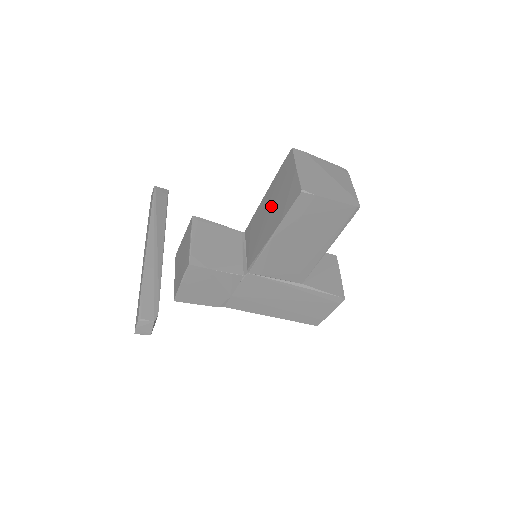
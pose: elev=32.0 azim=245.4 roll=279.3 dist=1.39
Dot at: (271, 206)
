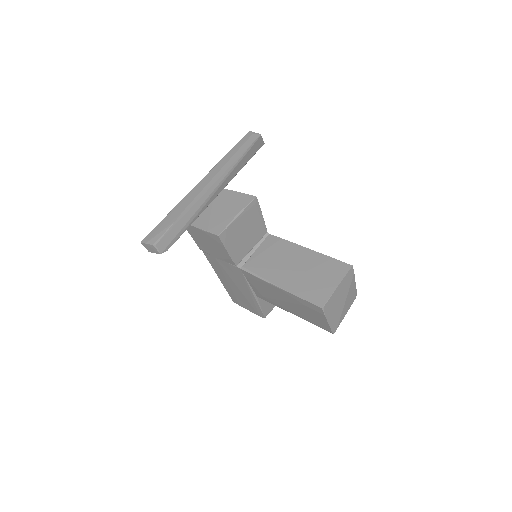
Dot at: (300, 268)
